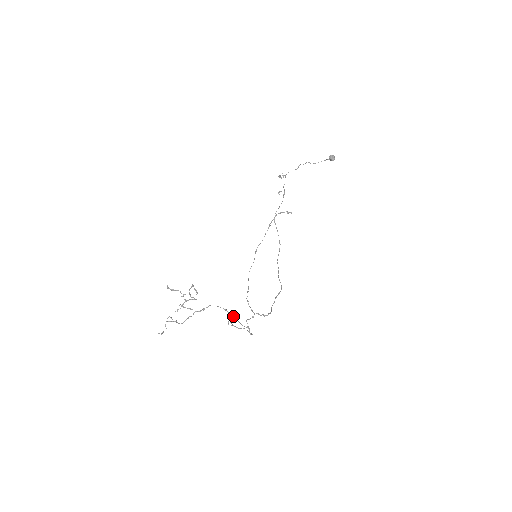
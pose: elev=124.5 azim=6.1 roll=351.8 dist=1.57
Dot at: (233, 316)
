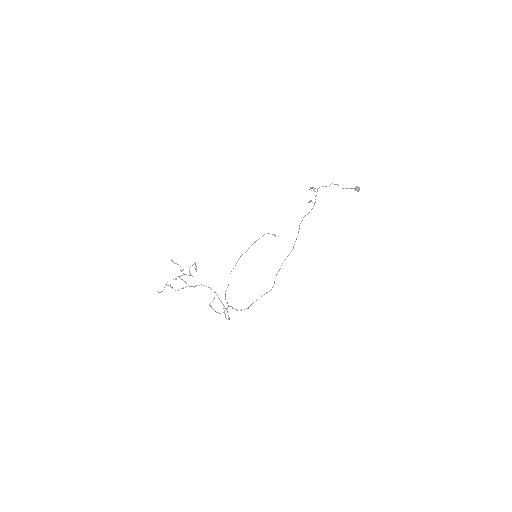
Dot at: occluded
